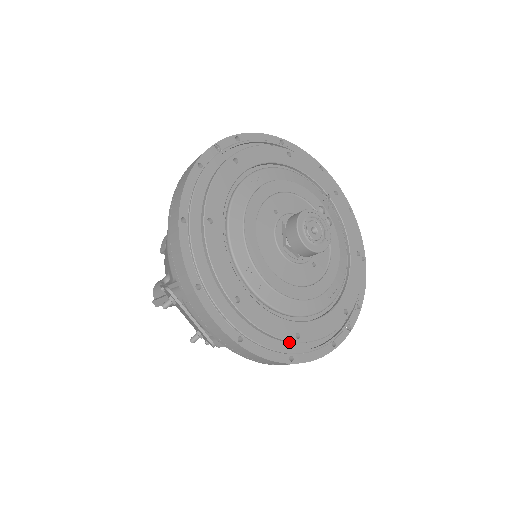
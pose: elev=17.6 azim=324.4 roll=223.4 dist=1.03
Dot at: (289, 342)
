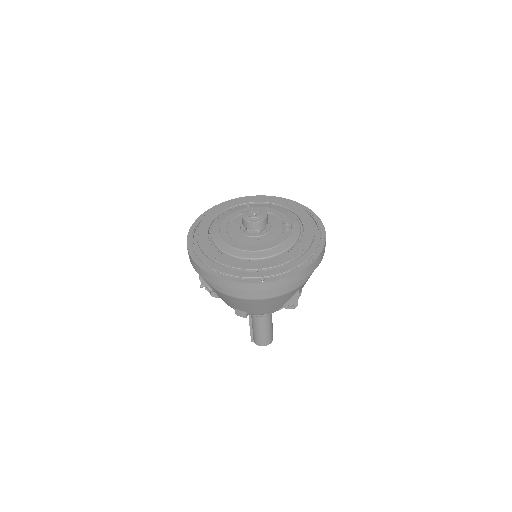
Dot at: (212, 261)
